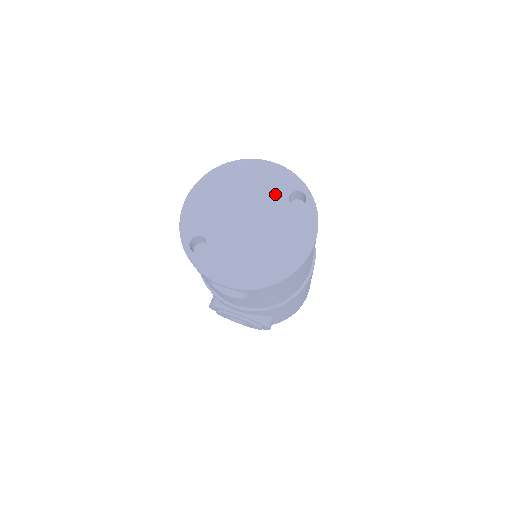
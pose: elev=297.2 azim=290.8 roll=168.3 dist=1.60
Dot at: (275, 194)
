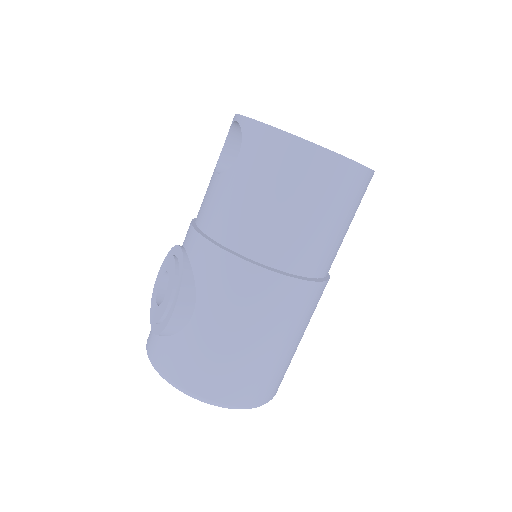
Dot at: occluded
